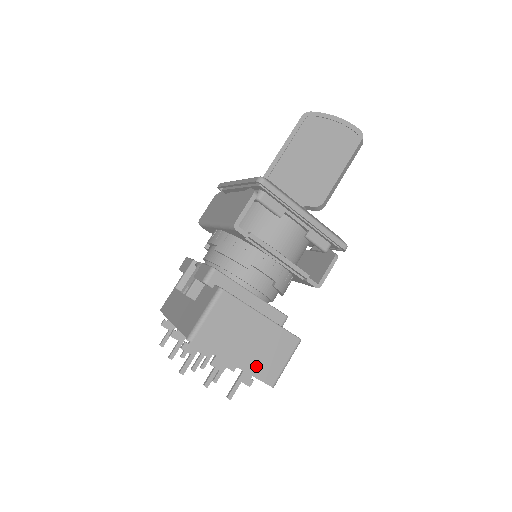
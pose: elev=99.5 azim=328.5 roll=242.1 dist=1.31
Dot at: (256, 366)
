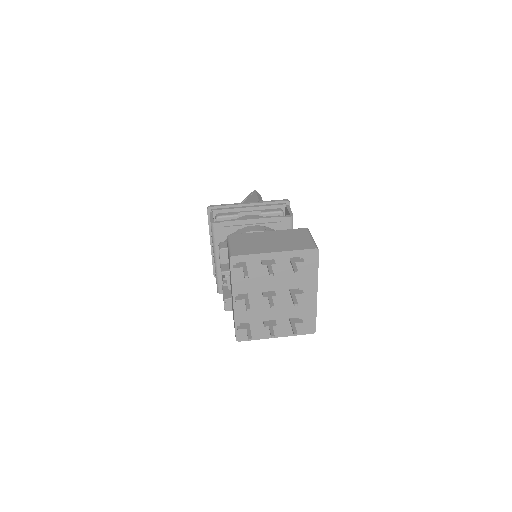
Dot at: (291, 247)
